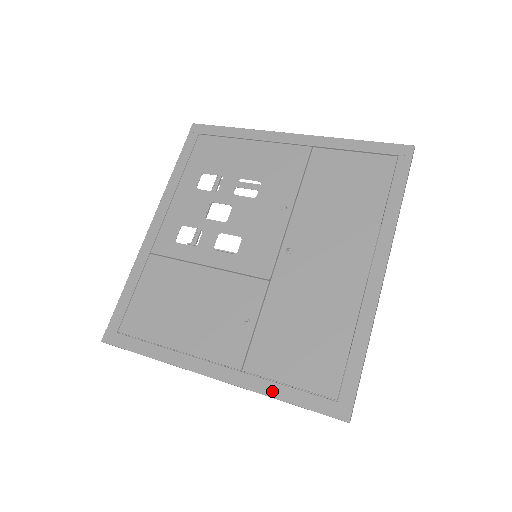
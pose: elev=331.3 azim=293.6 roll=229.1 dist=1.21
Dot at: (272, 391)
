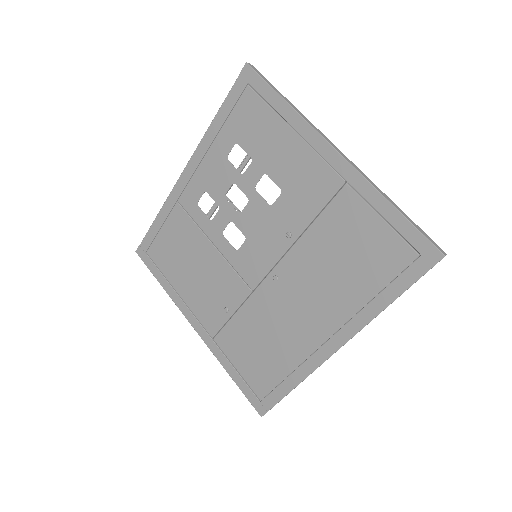
Dot at: (226, 366)
